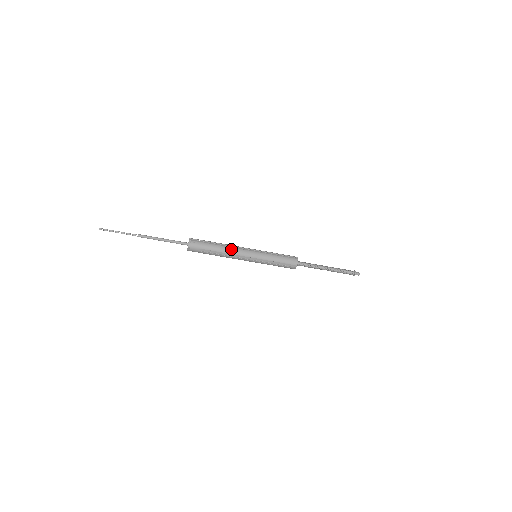
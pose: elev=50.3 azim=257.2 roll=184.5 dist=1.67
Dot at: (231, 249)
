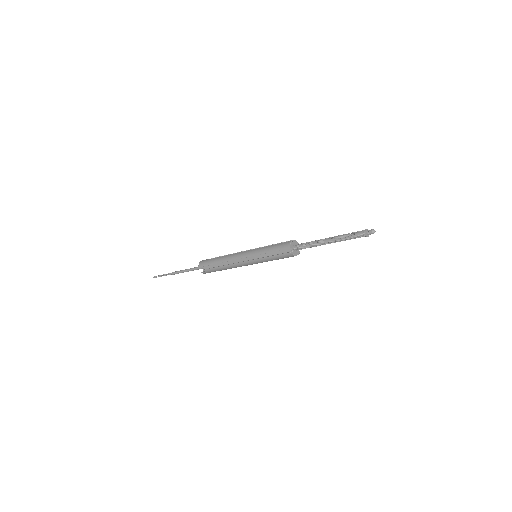
Dot at: (231, 266)
